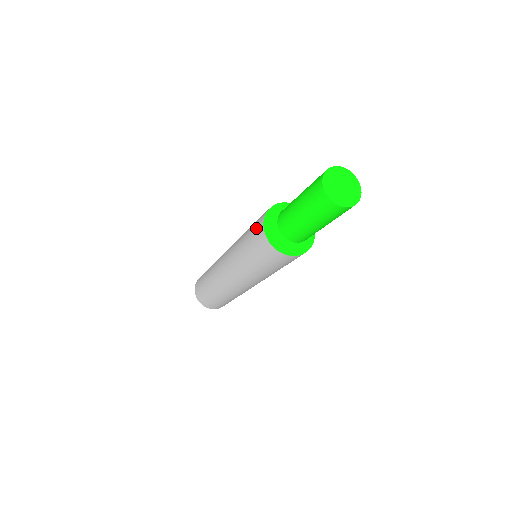
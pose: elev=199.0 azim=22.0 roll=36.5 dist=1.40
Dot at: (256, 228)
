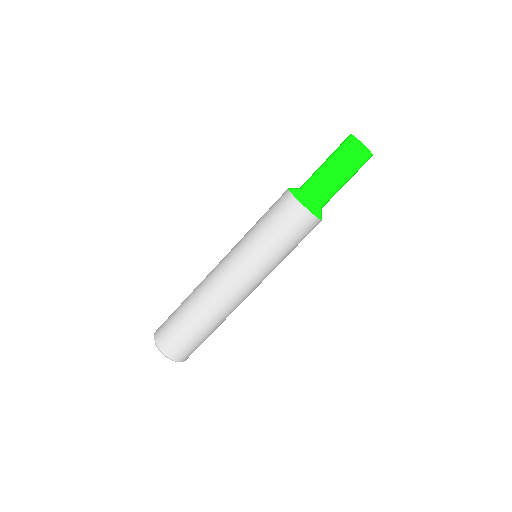
Dot at: (278, 201)
